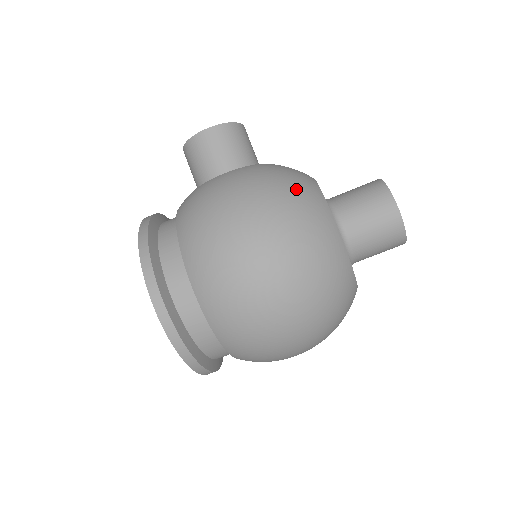
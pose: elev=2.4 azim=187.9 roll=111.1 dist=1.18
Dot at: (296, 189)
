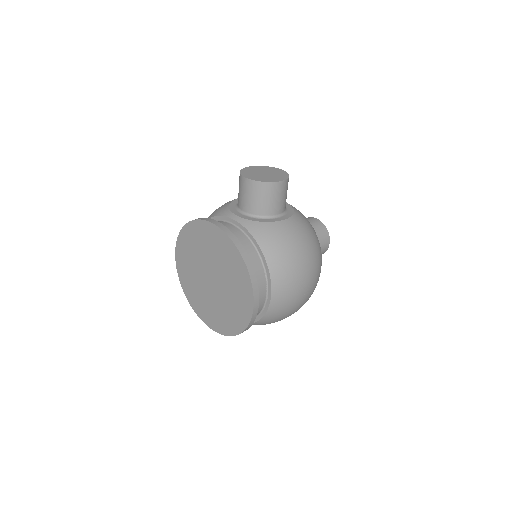
Dot at: occluded
